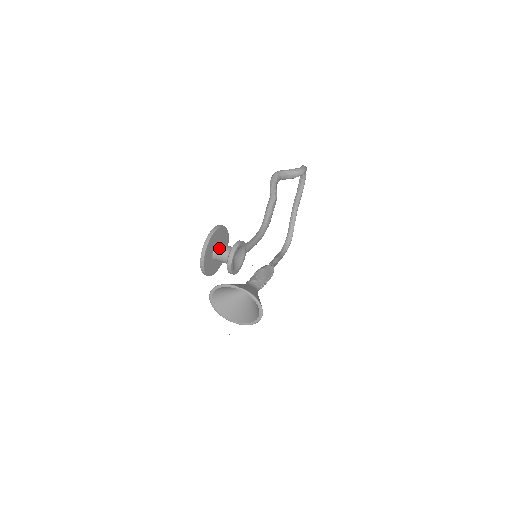
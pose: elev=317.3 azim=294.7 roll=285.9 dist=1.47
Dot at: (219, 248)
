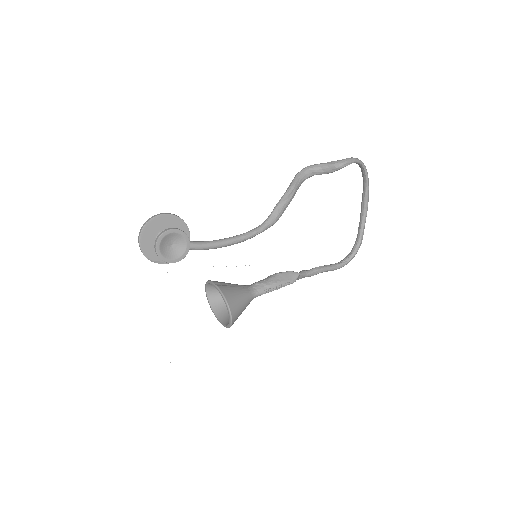
Dot at: occluded
